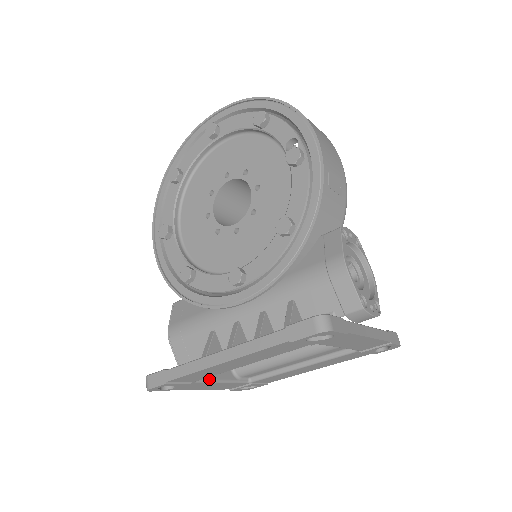
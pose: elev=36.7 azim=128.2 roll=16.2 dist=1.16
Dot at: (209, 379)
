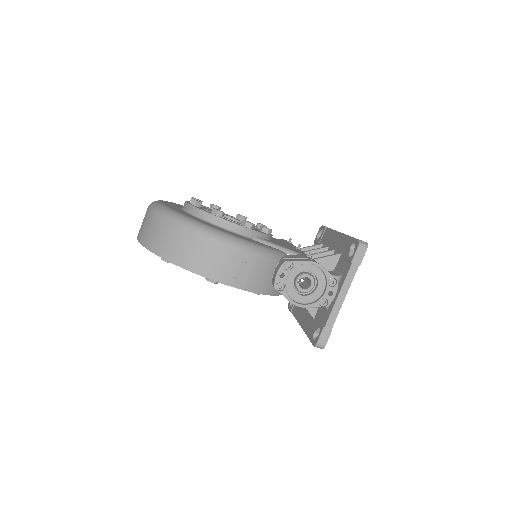
Dot at: occluded
